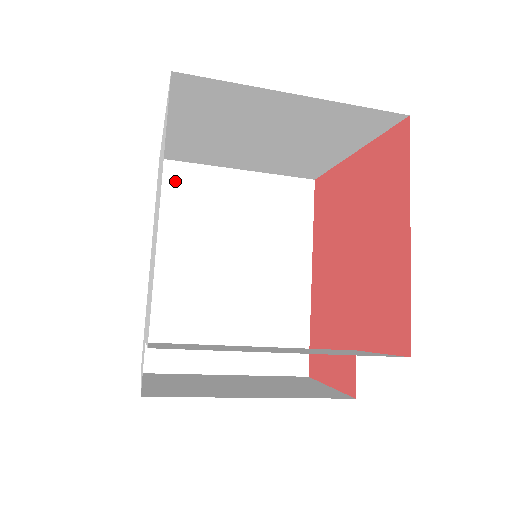
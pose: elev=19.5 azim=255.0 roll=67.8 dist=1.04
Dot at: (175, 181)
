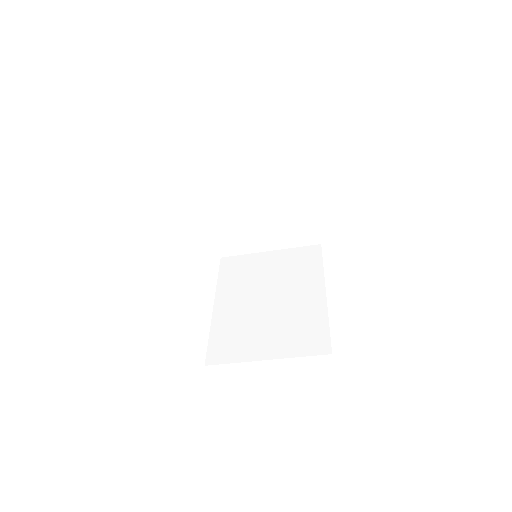
Dot at: (230, 265)
